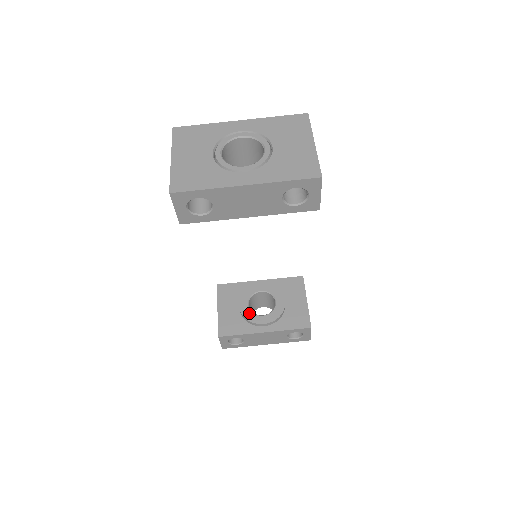
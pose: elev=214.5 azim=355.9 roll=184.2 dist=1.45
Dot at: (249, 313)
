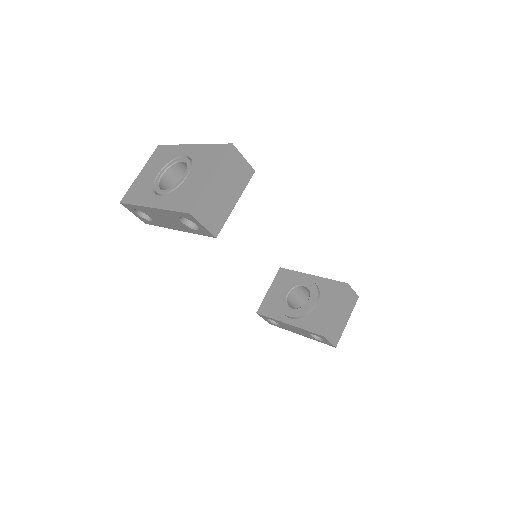
Dot at: (284, 302)
